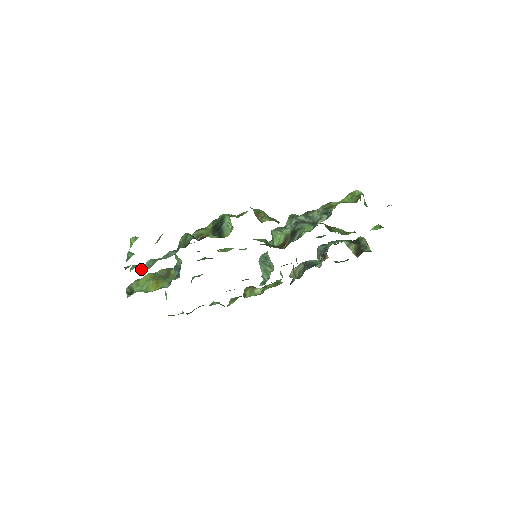
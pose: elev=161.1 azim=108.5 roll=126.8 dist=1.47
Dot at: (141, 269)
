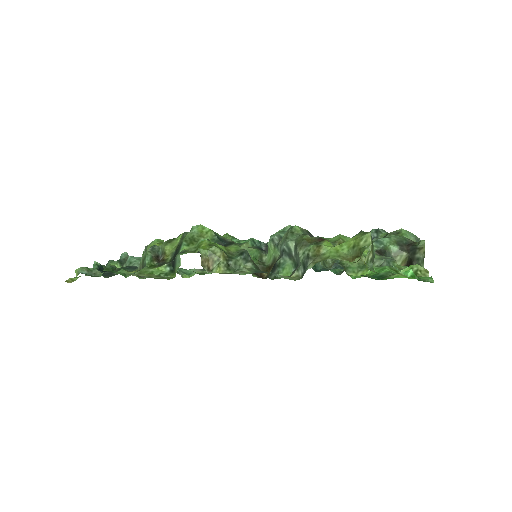
Dot at: occluded
